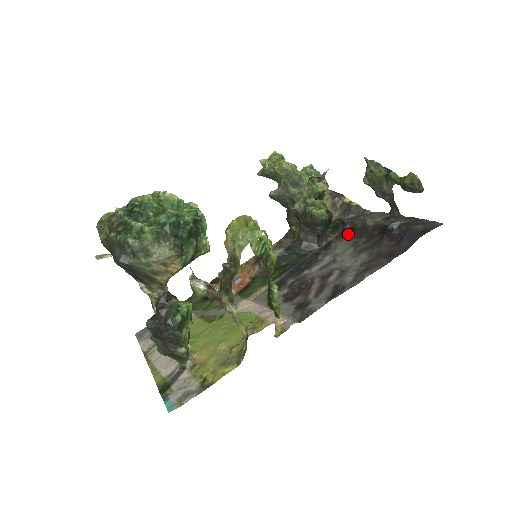
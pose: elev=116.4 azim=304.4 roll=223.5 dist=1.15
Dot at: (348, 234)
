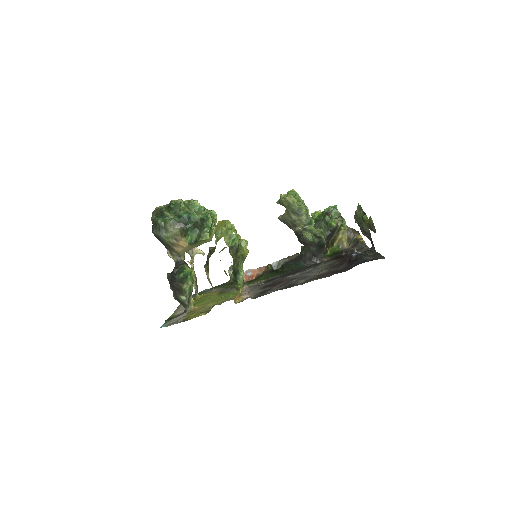
Dot at: (337, 258)
